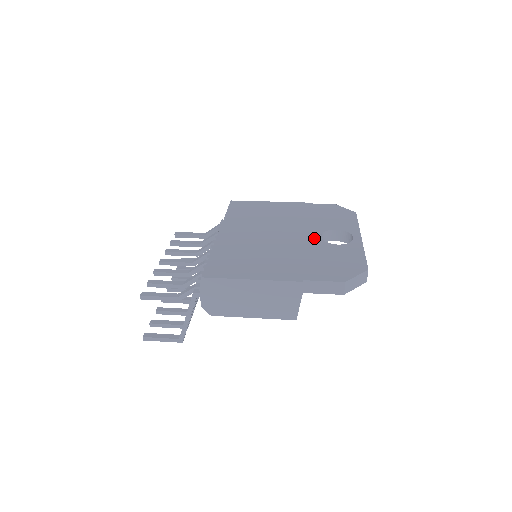
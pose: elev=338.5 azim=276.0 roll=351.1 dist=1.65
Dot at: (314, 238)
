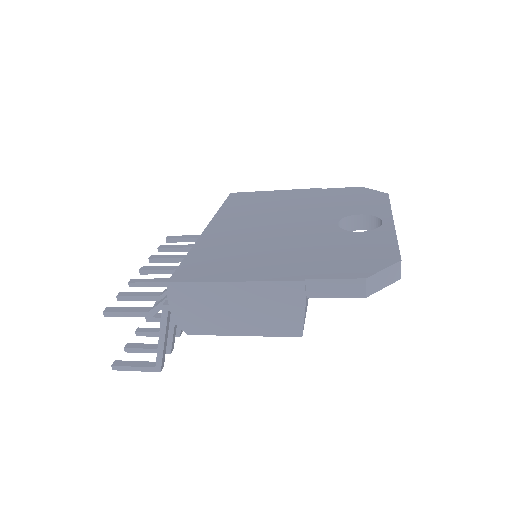
Dot at: (328, 226)
